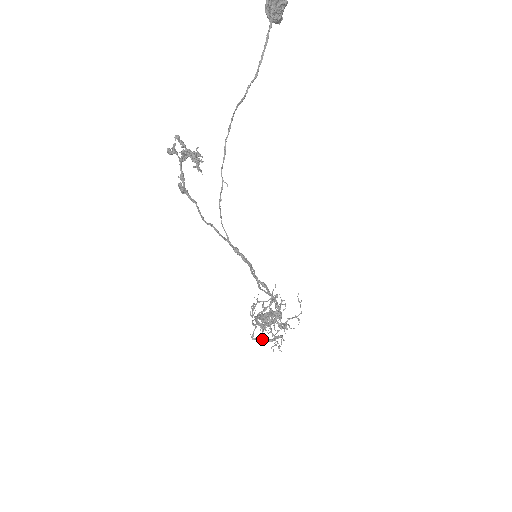
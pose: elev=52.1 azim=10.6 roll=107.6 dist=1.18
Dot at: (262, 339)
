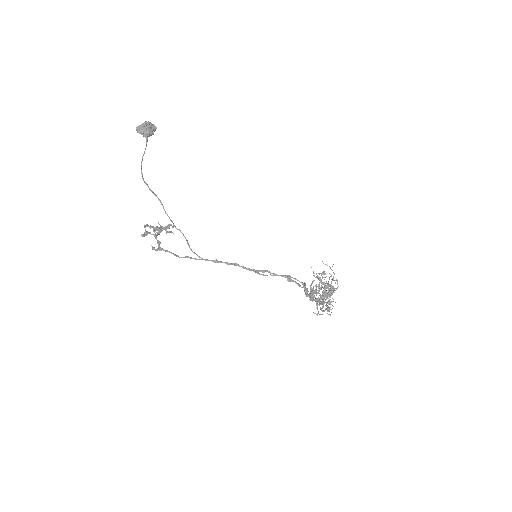
Dot at: occluded
